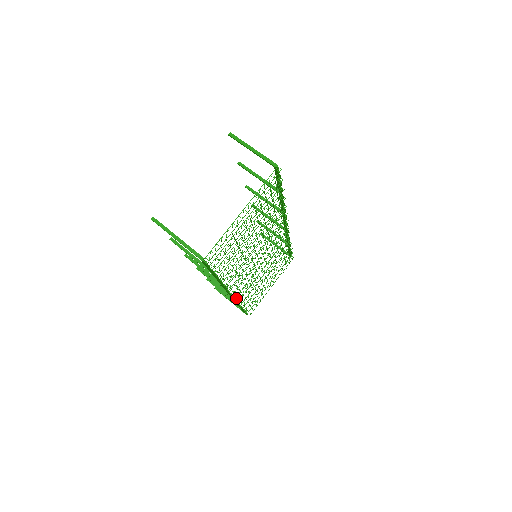
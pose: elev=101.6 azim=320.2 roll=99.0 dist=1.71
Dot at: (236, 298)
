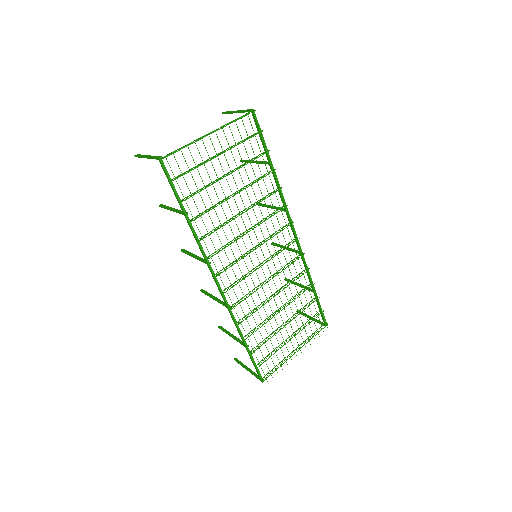
Dot at: (231, 306)
